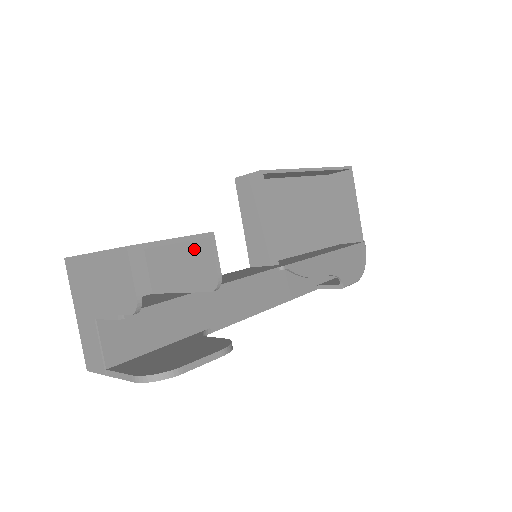
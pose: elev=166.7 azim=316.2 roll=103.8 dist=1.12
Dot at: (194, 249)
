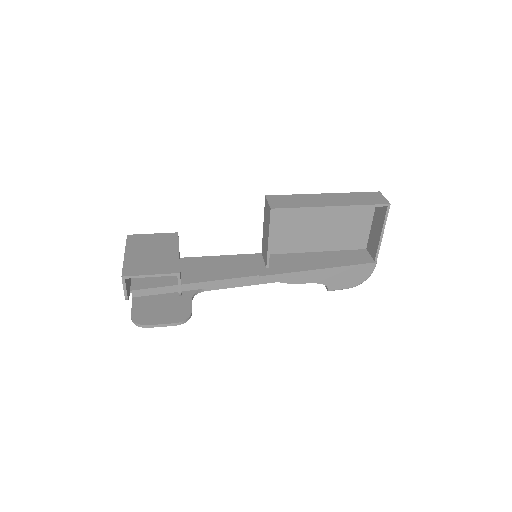
Dot at: occluded
